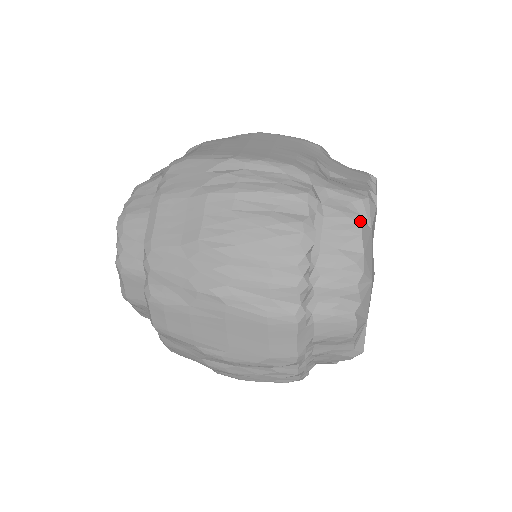
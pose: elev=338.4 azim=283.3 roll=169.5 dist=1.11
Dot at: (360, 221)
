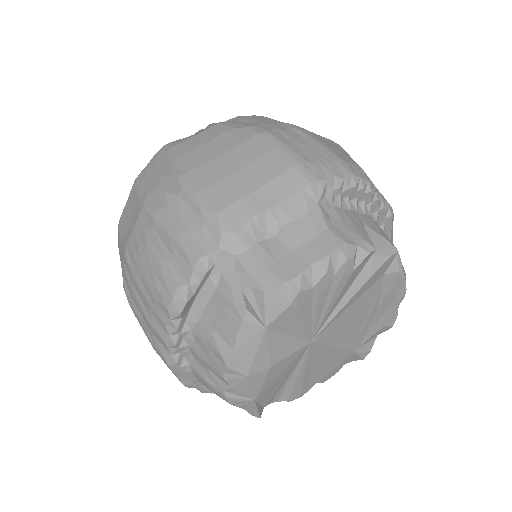
Dot at: (242, 316)
